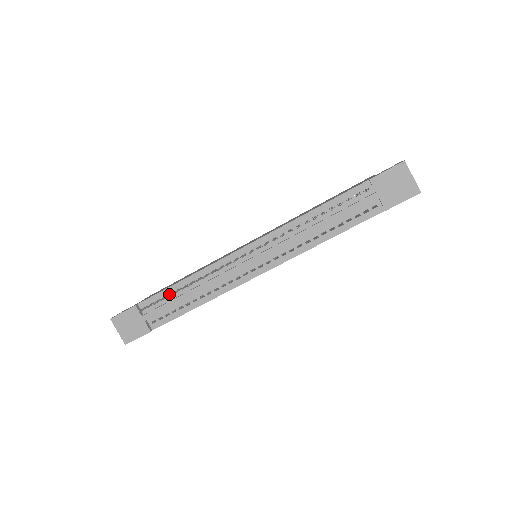
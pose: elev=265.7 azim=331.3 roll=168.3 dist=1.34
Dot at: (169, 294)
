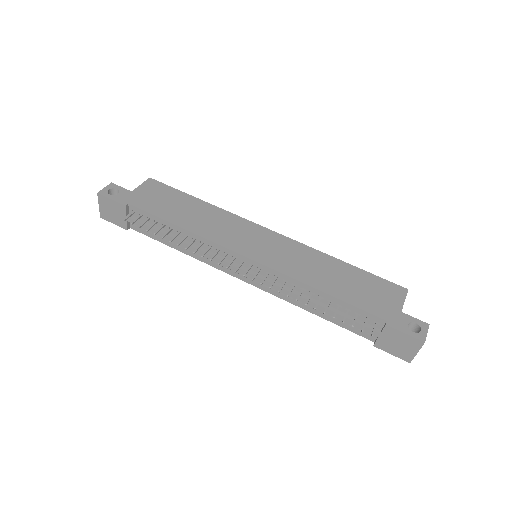
Dot at: (159, 229)
